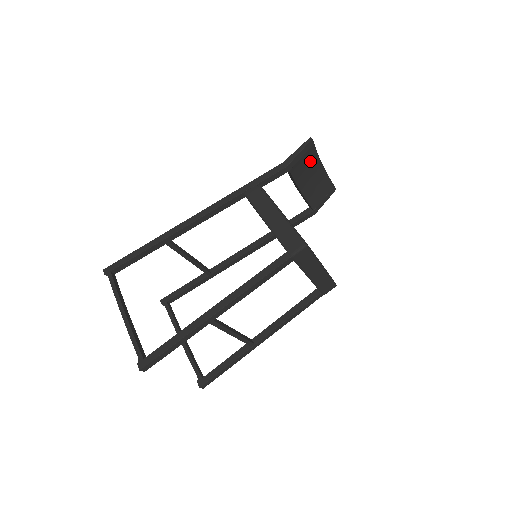
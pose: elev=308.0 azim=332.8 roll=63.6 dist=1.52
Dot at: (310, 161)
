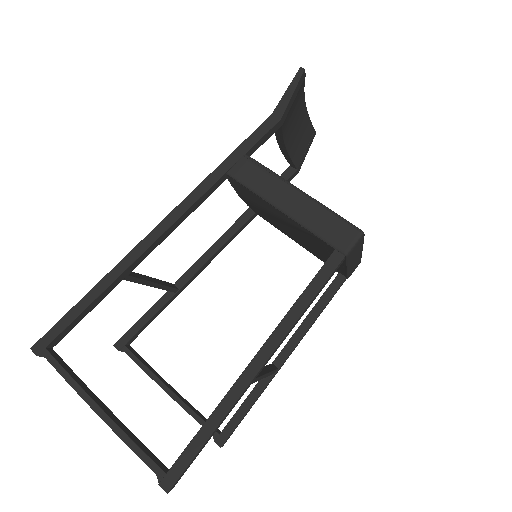
Dot at: (297, 103)
